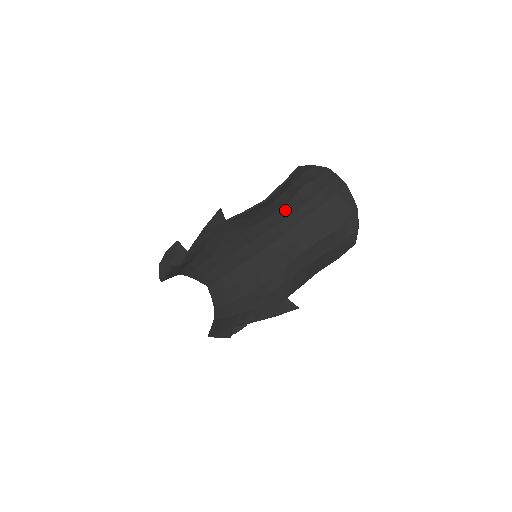
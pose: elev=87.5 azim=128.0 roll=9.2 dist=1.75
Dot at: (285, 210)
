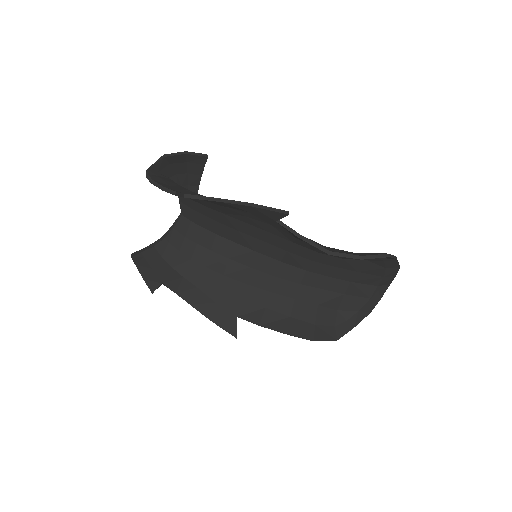
Dot at: (328, 258)
